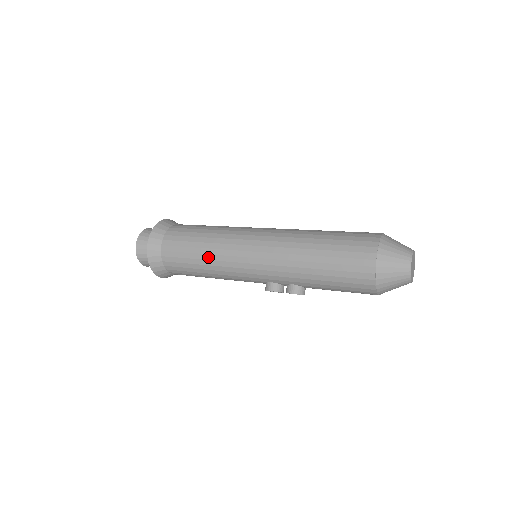
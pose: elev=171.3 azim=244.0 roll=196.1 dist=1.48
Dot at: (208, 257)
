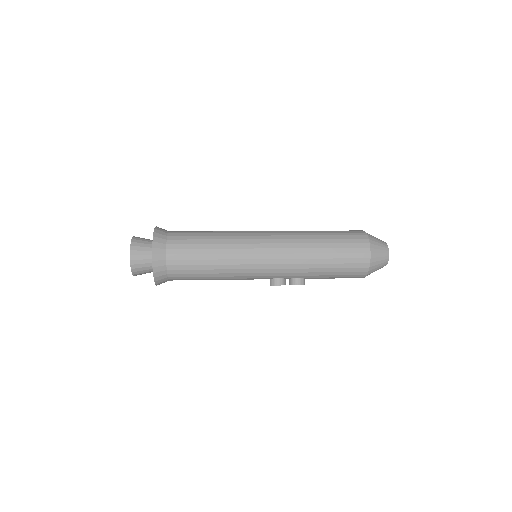
Dot at: (221, 262)
